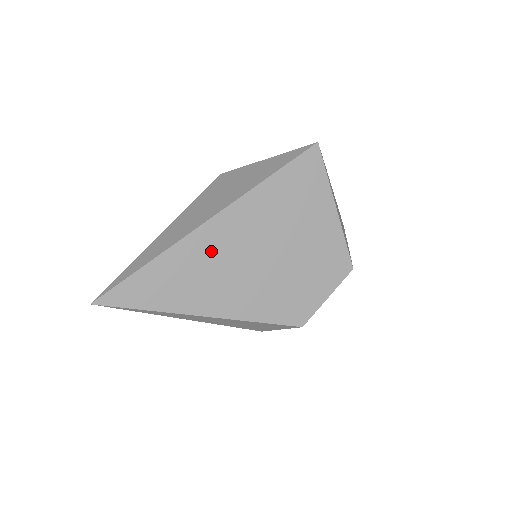
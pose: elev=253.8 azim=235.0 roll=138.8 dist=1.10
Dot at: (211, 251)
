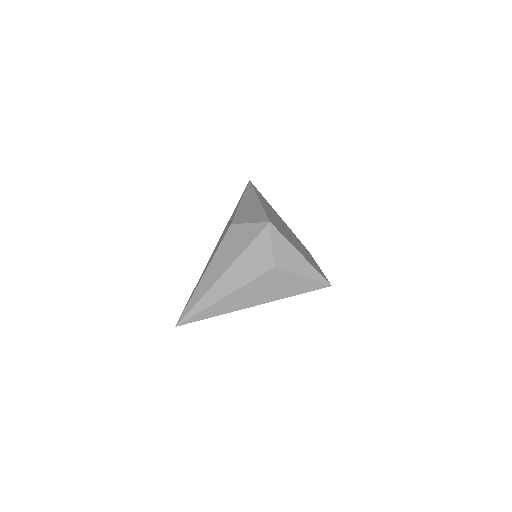
Dot at: occluded
